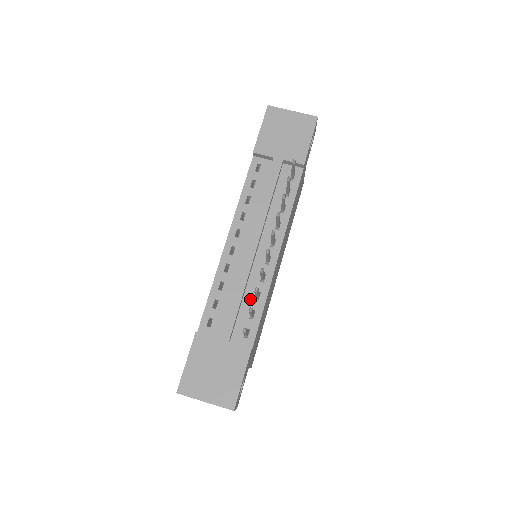
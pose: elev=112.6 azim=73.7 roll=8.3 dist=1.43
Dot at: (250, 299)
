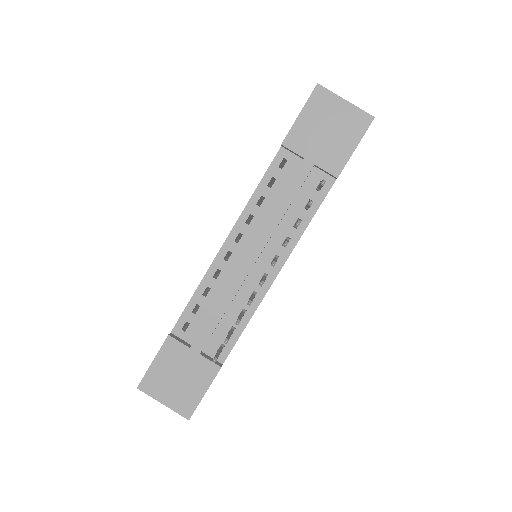
Dot at: (233, 314)
